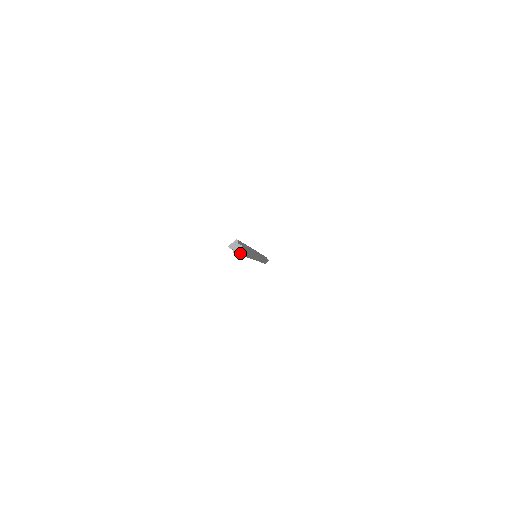
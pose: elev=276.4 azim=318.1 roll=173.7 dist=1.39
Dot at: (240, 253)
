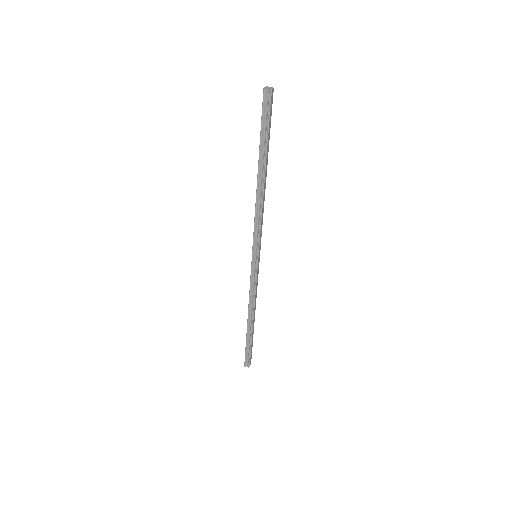
Dot at: (270, 113)
